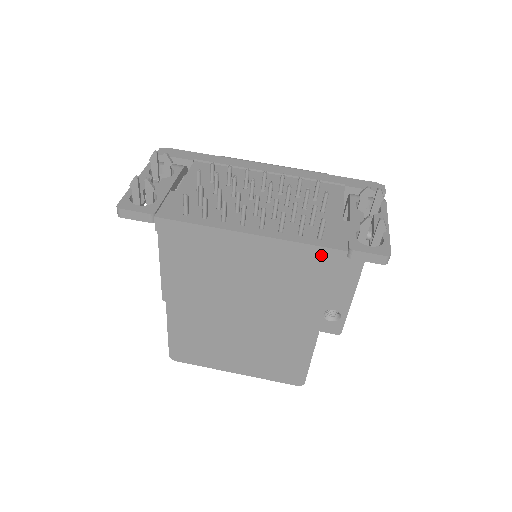
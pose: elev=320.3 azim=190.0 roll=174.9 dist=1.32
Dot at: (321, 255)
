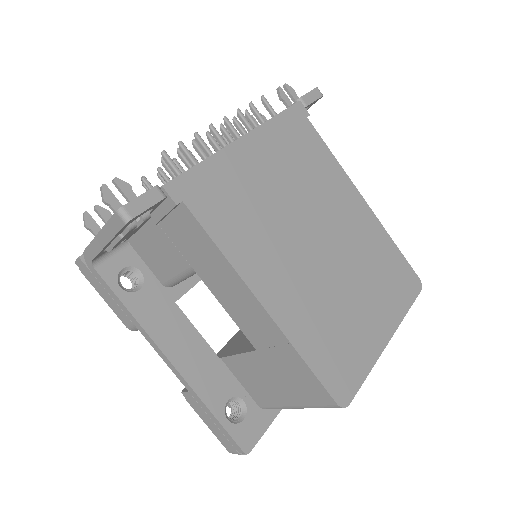
Dot at: (293, 118)
